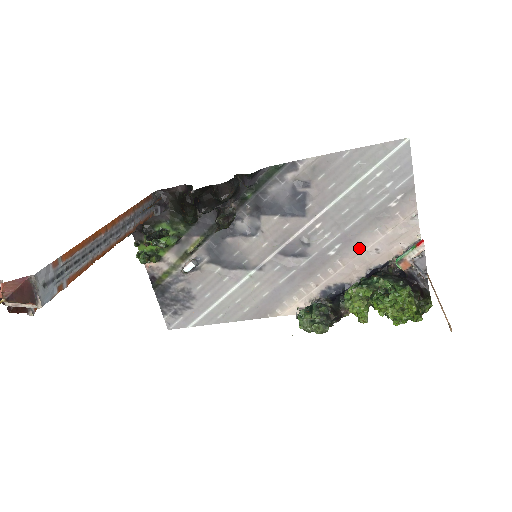
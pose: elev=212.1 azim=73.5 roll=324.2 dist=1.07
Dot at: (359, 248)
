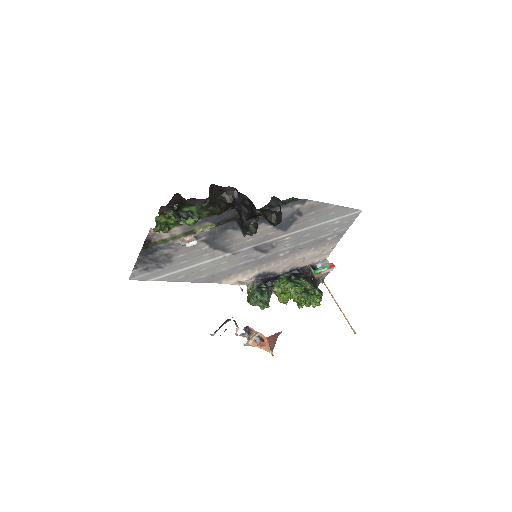
Dot at: (297, 256)
